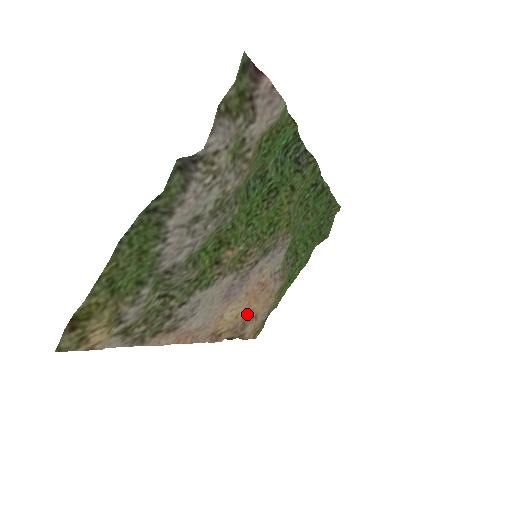
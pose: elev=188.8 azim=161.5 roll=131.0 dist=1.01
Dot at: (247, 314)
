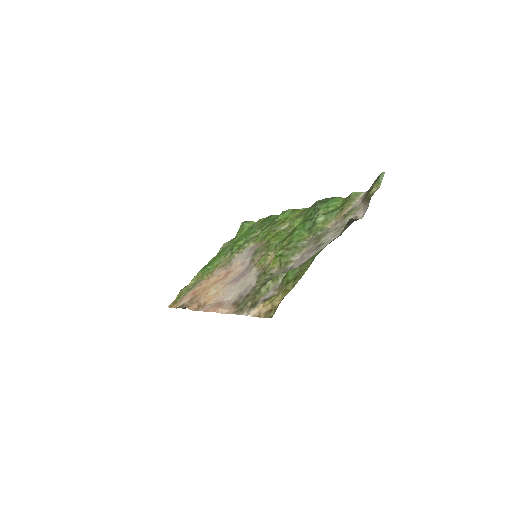
Dot at: (203, 291)
